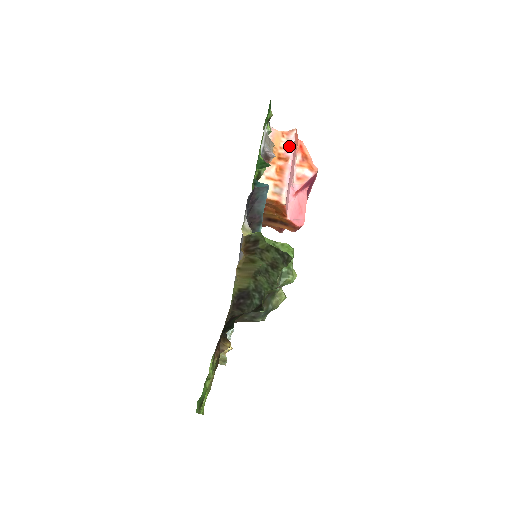
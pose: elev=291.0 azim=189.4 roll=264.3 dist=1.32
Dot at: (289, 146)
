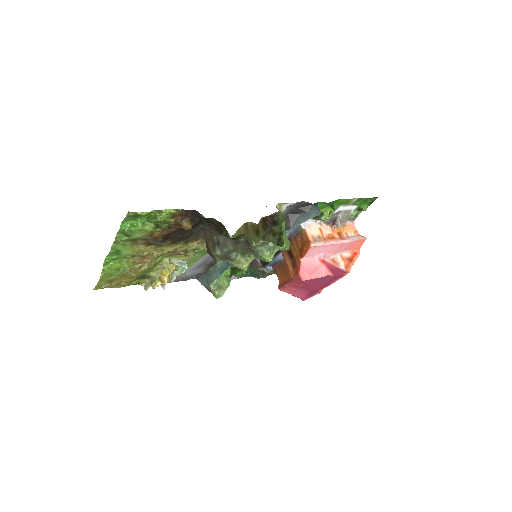
Dot at: (352, 238)
